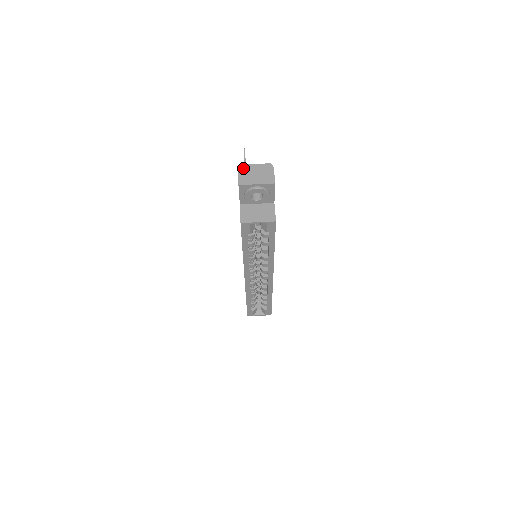
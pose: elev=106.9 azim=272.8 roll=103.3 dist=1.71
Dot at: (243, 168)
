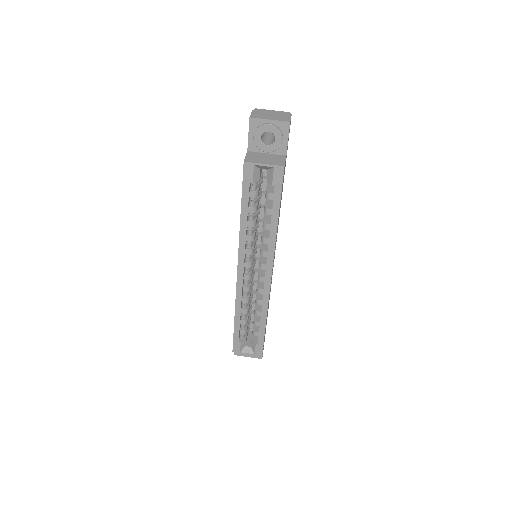
Dot at: (258, 110)
